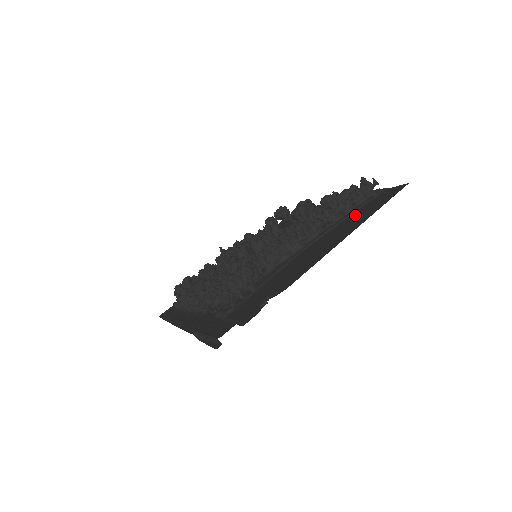
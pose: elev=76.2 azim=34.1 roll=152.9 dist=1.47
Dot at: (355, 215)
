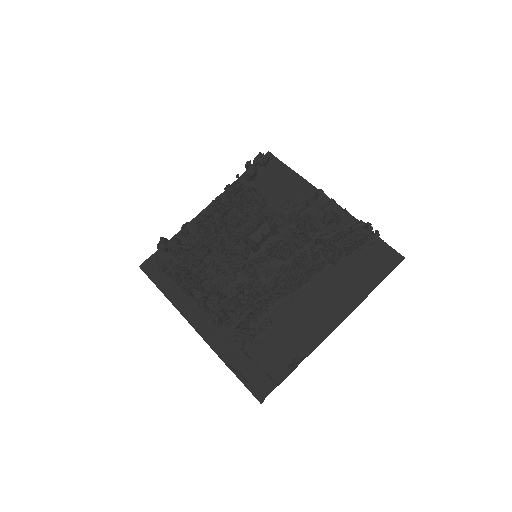
Dot at: (357, 268)
